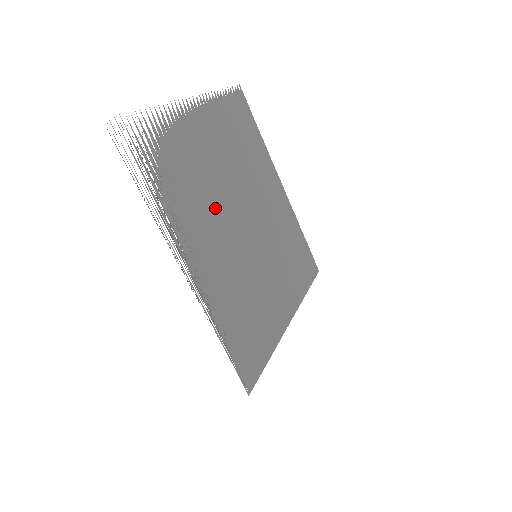
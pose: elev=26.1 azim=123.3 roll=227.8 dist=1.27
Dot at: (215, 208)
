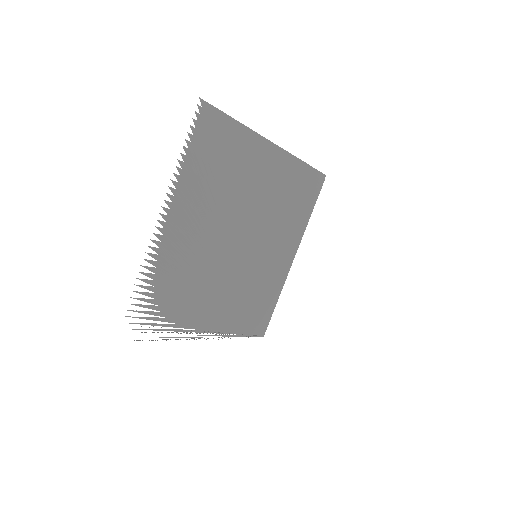
Dot at: (213, 273)
